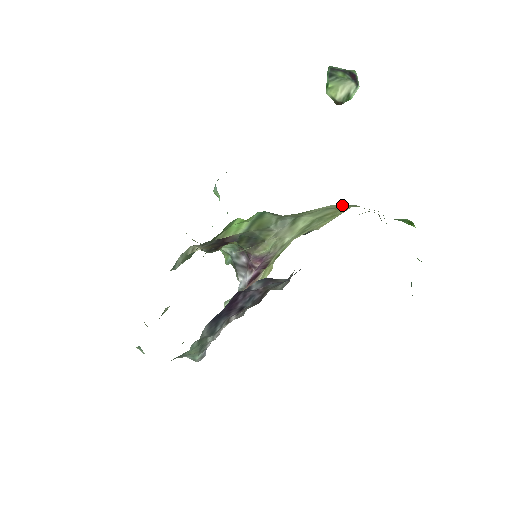
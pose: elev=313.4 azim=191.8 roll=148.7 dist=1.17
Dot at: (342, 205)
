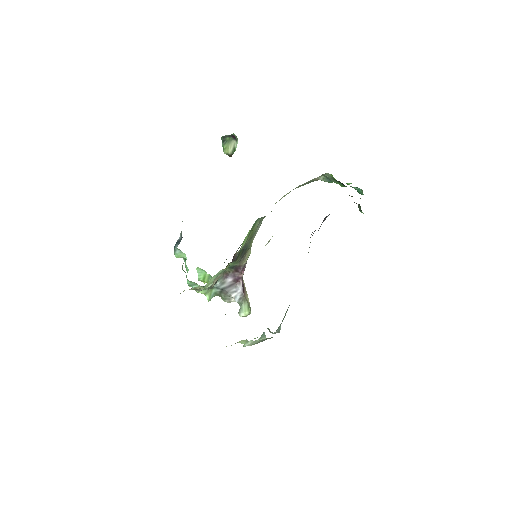
Dot at: (286, 194)
